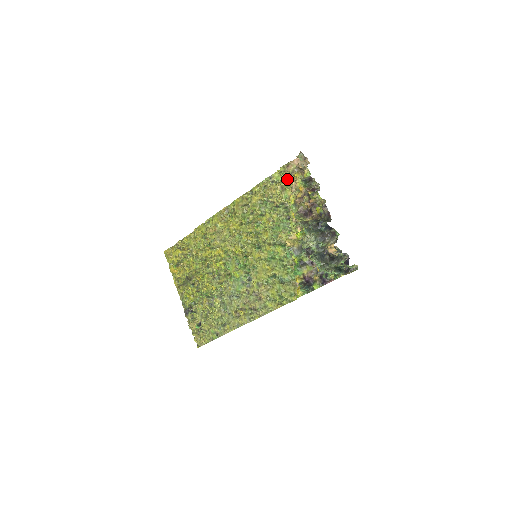
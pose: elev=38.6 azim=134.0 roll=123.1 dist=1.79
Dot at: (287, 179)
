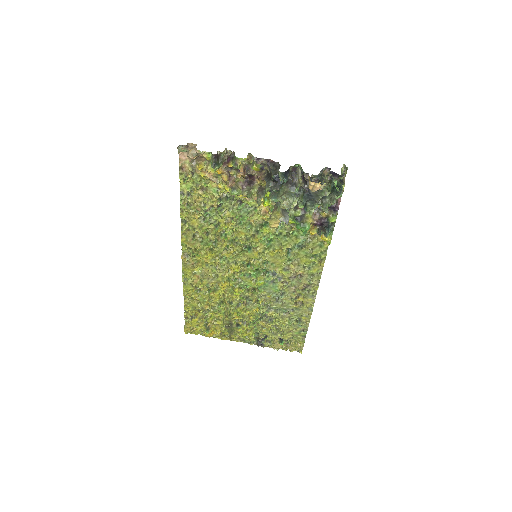
Dot at: (197, 179)
